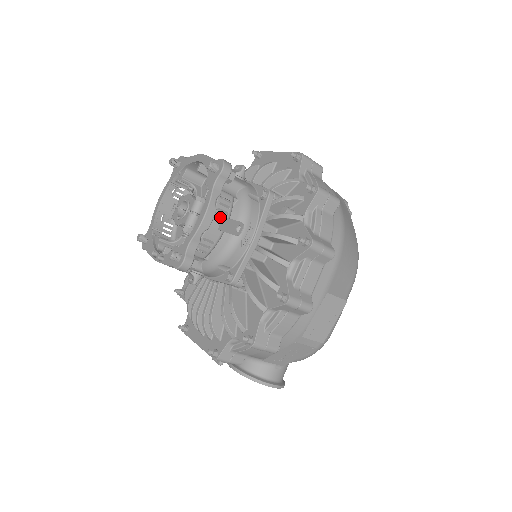
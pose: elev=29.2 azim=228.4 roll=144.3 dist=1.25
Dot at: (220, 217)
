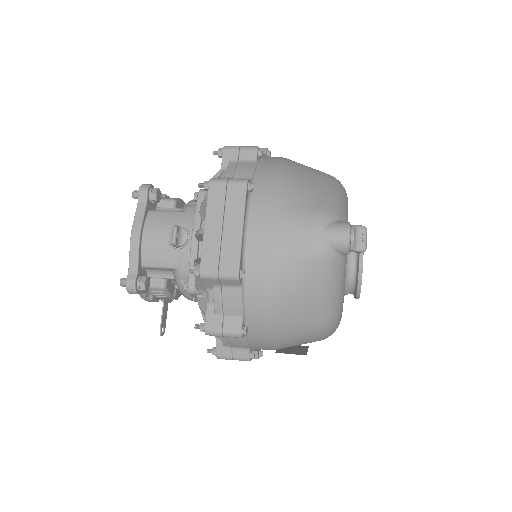
Dot at: (162, 298)
